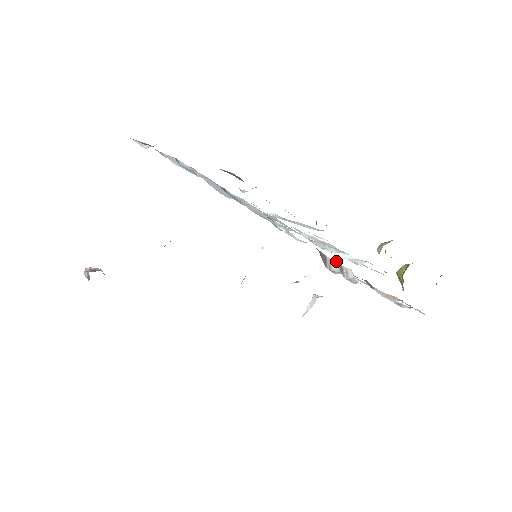
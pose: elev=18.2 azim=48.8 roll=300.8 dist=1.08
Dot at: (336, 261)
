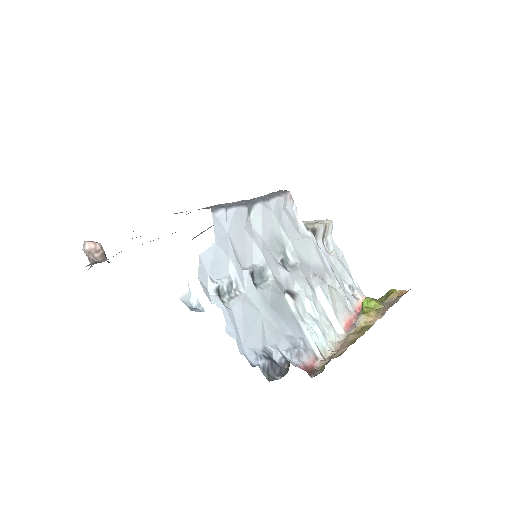
Dot at: (324, 226)
